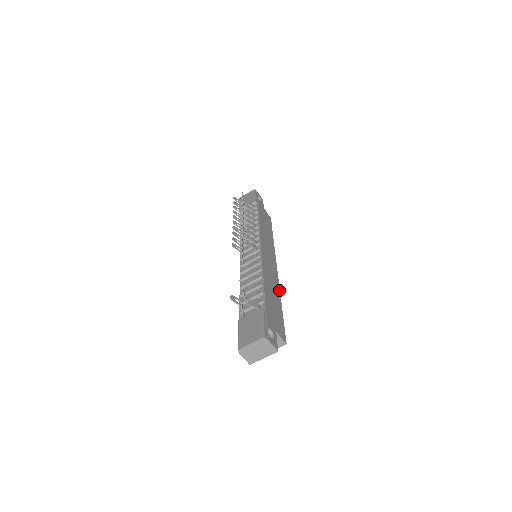
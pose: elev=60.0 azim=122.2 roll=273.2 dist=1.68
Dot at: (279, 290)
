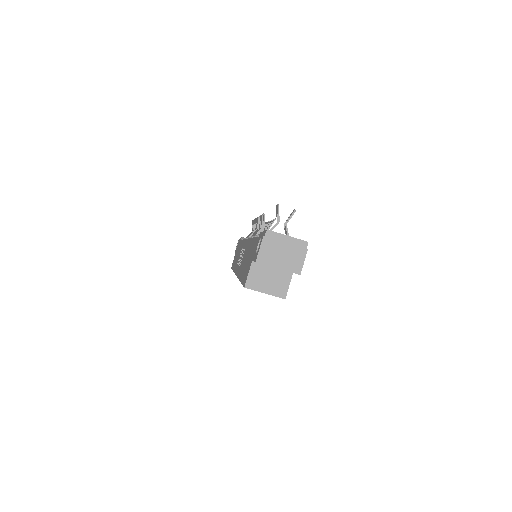
Dot at: occluded
